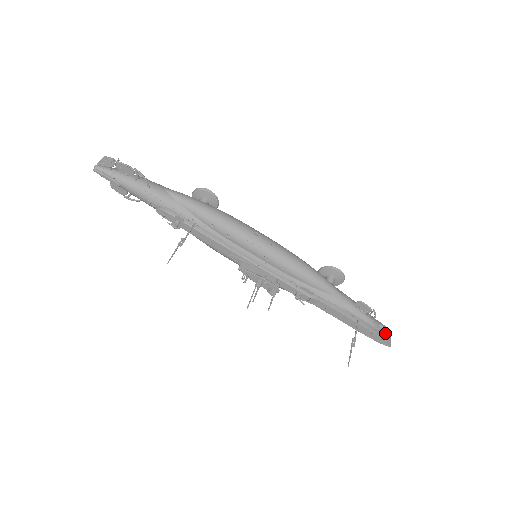
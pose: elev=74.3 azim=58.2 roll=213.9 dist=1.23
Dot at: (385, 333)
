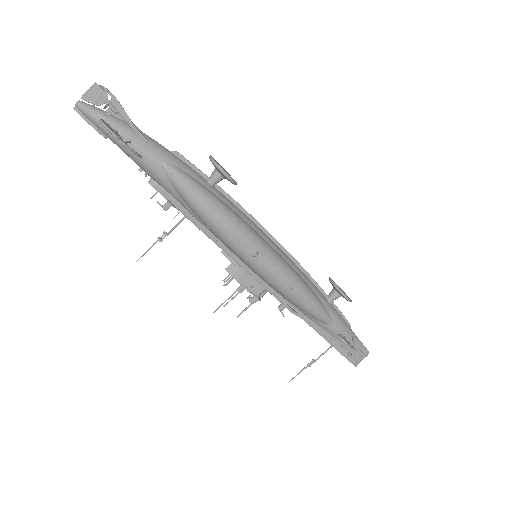
Dot at: (358, 357)
